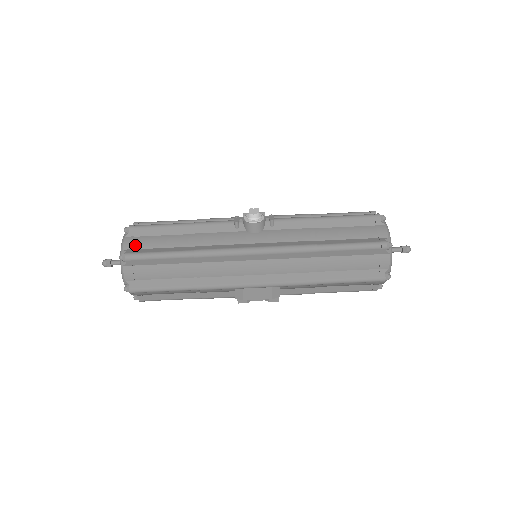
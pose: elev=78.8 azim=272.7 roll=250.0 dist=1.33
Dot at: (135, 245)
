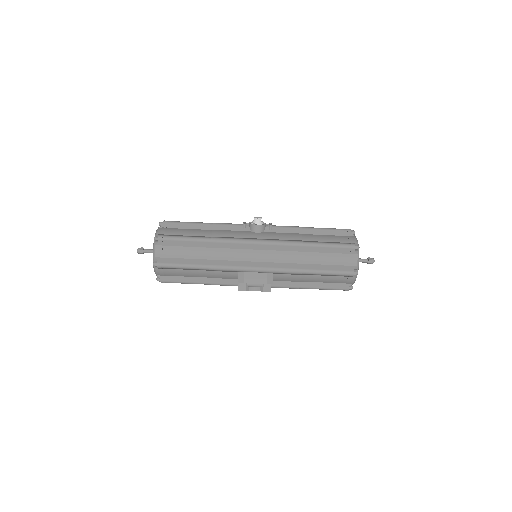
Dot at: (167, 232)
